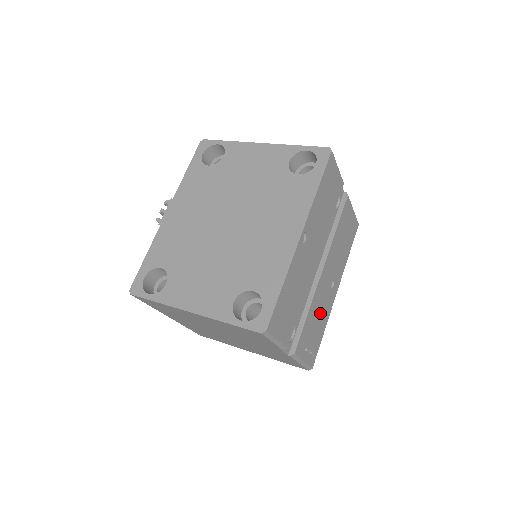
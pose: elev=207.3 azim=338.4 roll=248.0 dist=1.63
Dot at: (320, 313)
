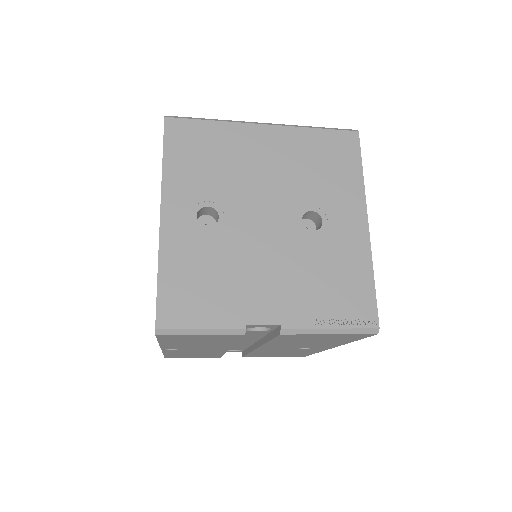
Dot at: (287, 352)
